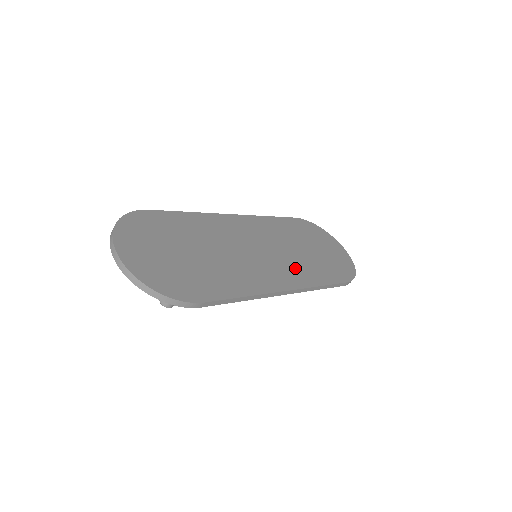
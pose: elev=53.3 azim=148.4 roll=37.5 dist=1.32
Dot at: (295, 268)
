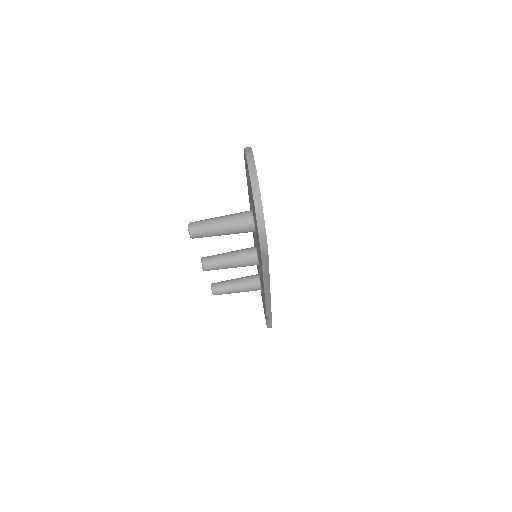
Dot at: occluded
